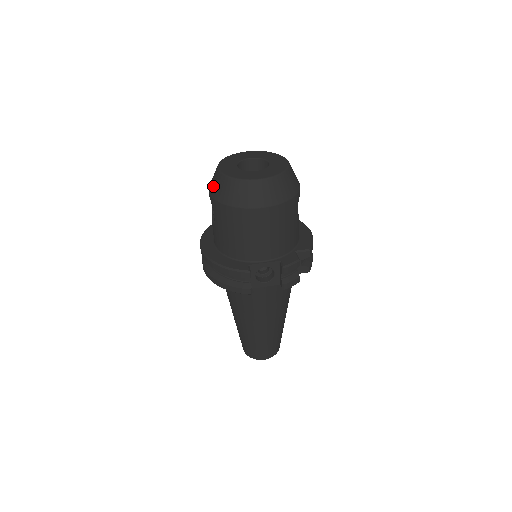
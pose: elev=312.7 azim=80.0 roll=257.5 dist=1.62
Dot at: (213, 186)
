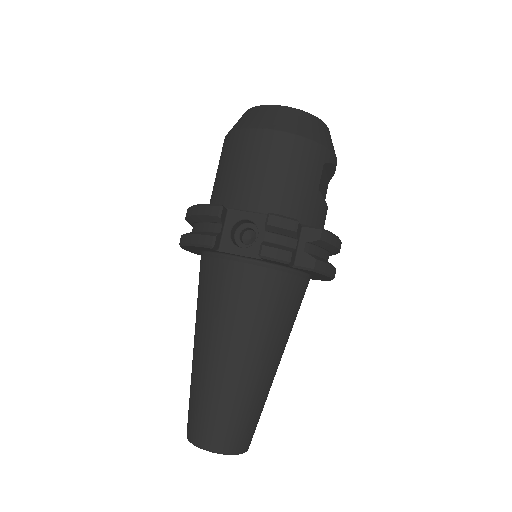
Dot at: occluded
